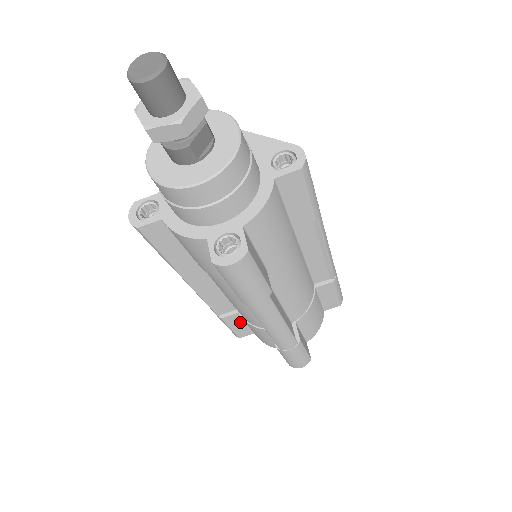
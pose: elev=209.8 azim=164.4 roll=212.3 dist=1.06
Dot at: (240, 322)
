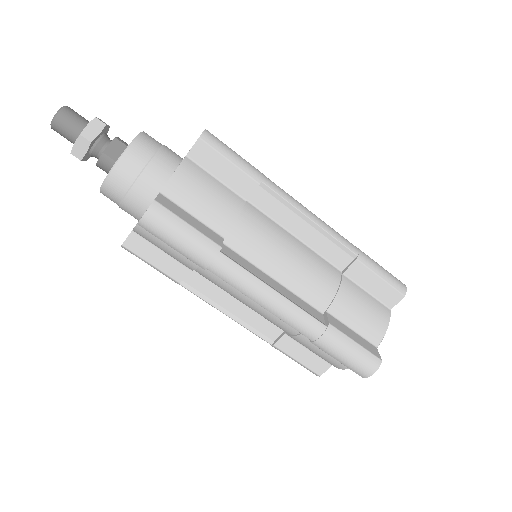
Dot at: (300, 348)
